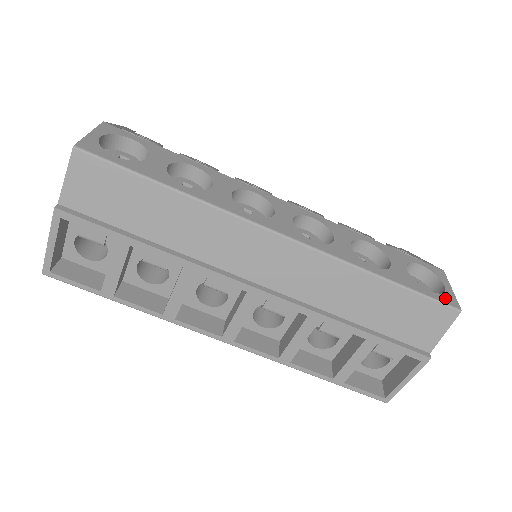
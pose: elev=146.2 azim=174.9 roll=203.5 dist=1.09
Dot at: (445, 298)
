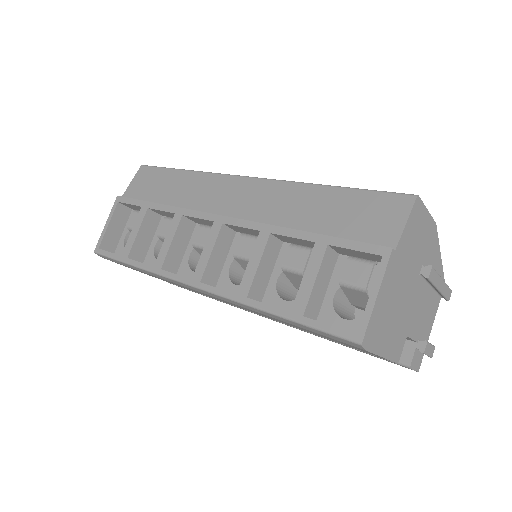
Dot at: occluded
